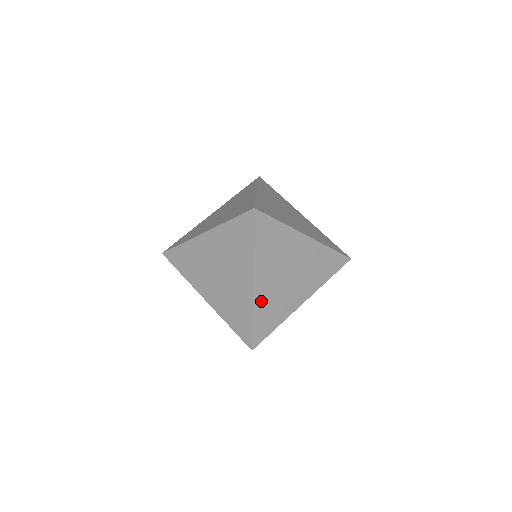
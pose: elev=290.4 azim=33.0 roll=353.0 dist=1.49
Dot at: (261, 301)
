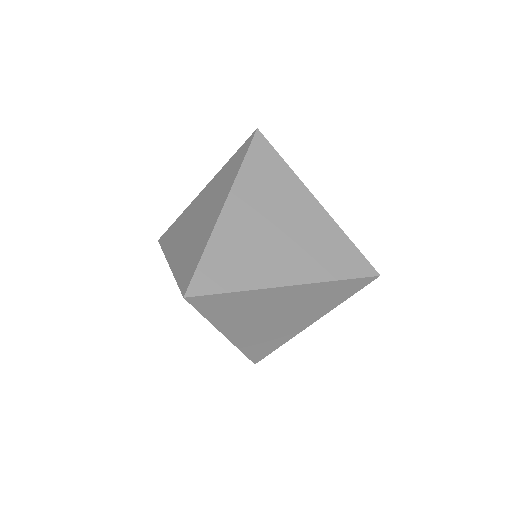
Dot at: (226, 235)
